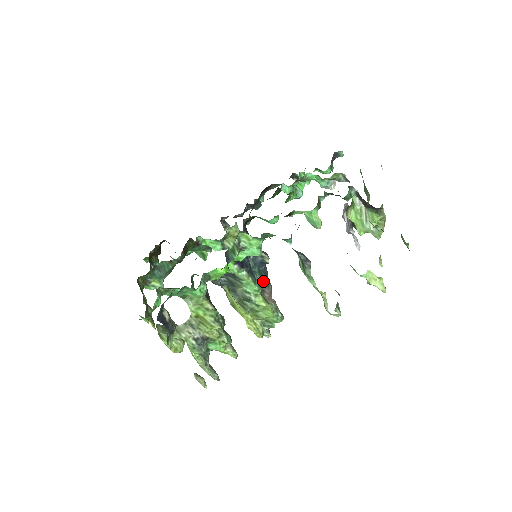
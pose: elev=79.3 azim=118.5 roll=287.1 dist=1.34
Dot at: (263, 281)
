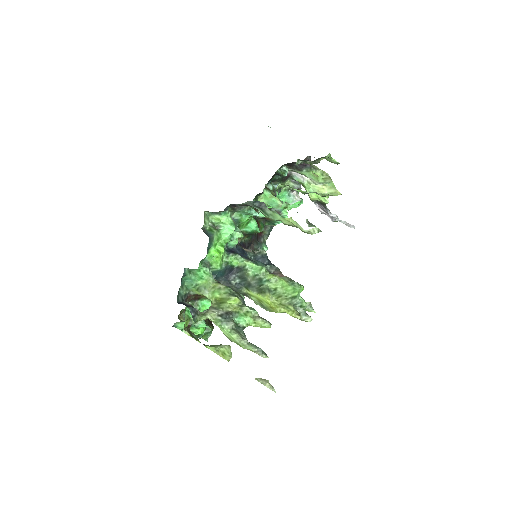
Dot at: (267, 265)
